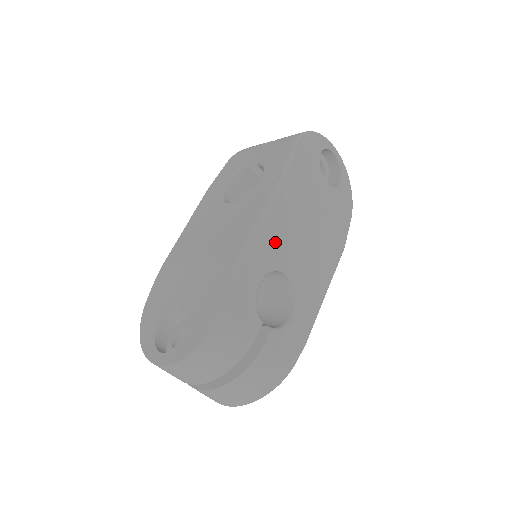
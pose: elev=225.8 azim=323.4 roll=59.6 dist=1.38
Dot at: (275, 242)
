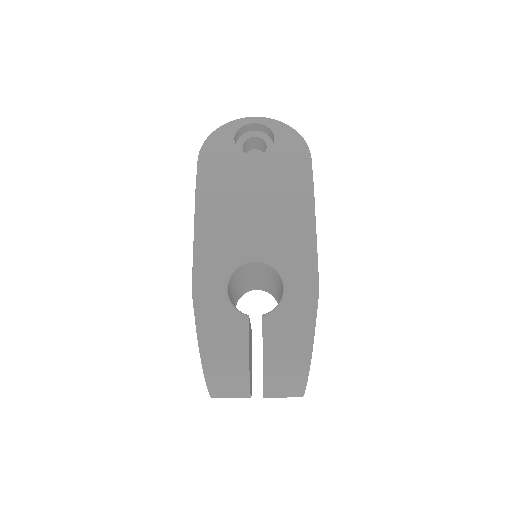
Dot at: (220, 246)
